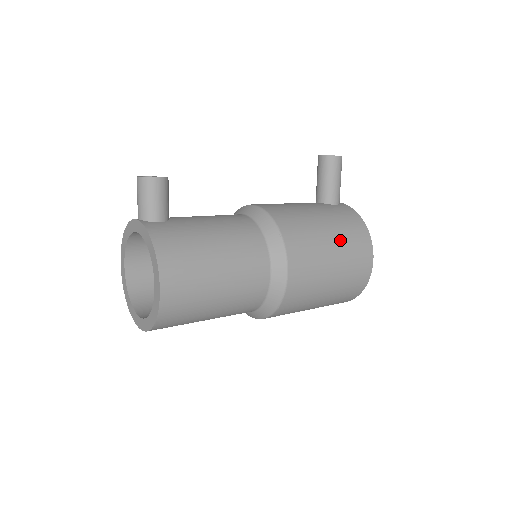
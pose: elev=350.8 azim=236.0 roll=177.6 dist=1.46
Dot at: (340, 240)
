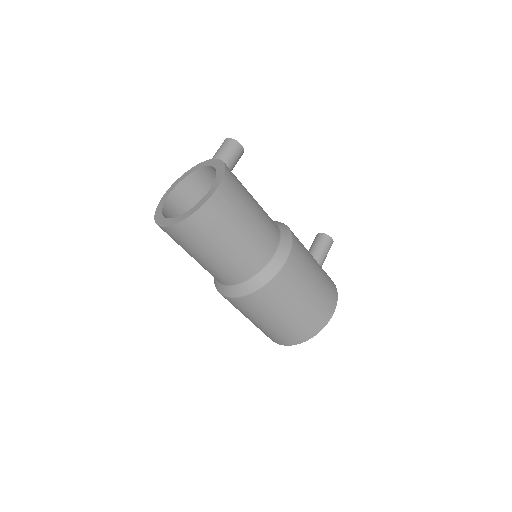
Dot at: (321, 276)
